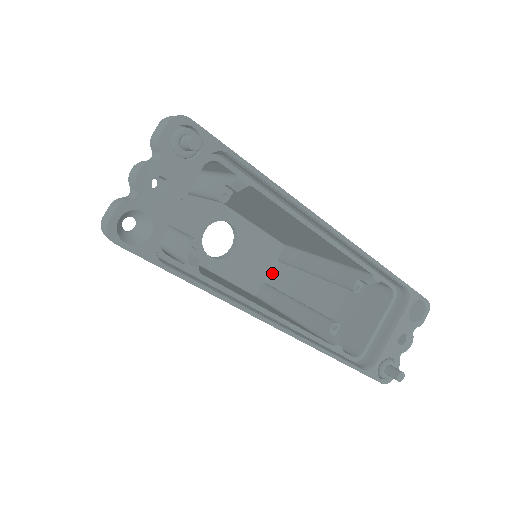
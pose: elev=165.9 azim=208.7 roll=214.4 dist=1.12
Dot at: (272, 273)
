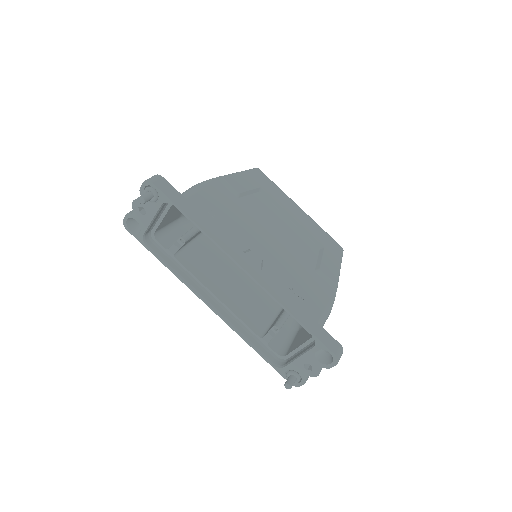
Dot at: occluded
